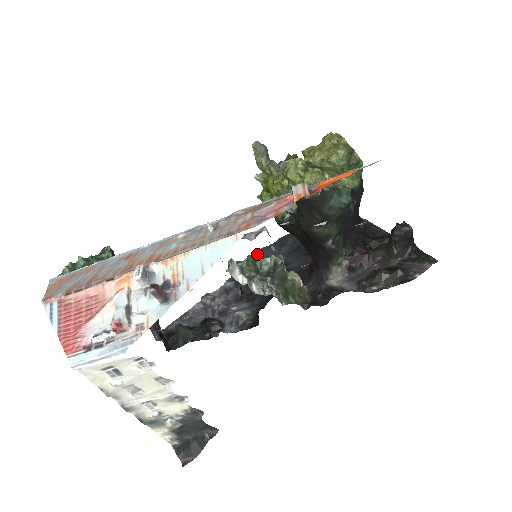
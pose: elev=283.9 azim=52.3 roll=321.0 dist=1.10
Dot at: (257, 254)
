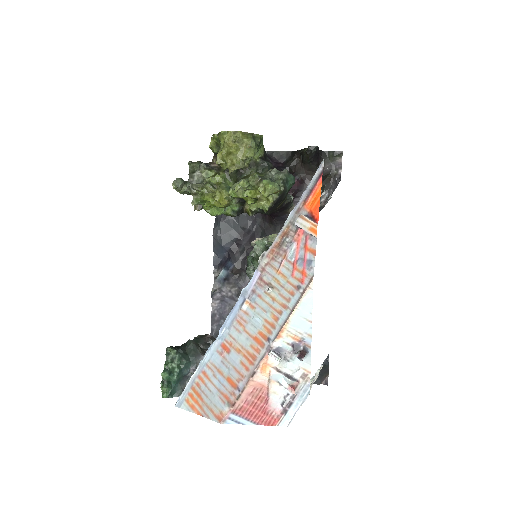
Dot at: (216, 238)
